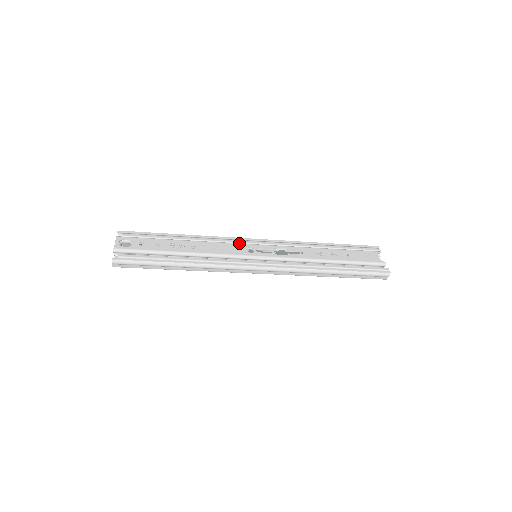
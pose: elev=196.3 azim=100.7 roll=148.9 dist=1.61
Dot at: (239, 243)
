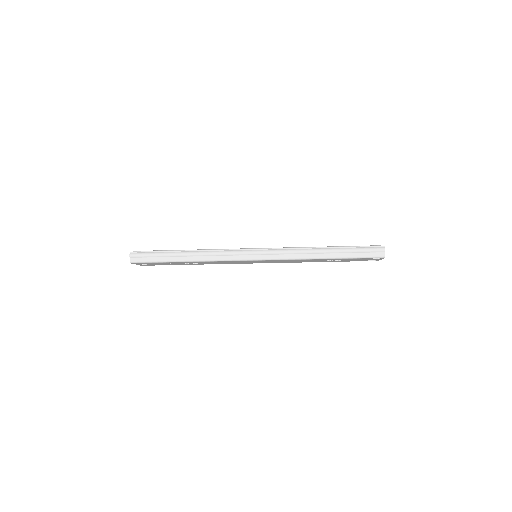
Dot at: occluded
